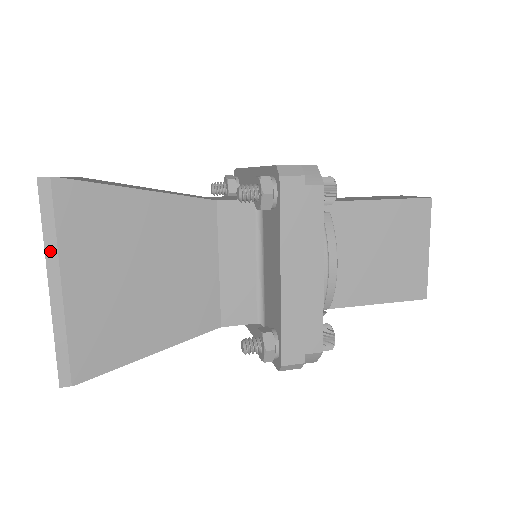
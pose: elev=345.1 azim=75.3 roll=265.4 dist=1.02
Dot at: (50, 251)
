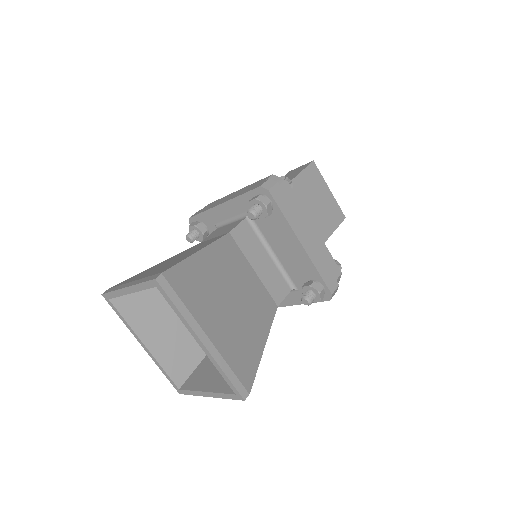
Dot at: (189, 320)
